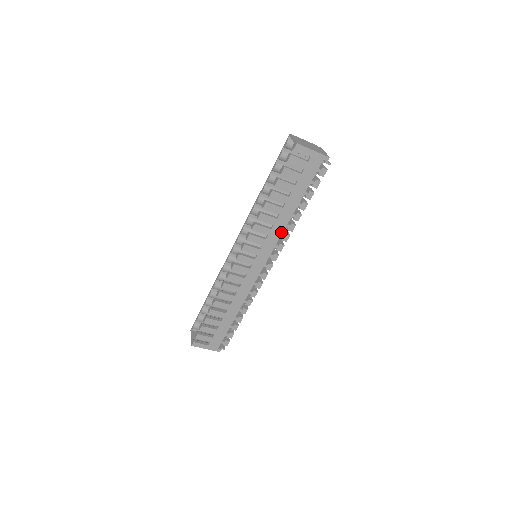
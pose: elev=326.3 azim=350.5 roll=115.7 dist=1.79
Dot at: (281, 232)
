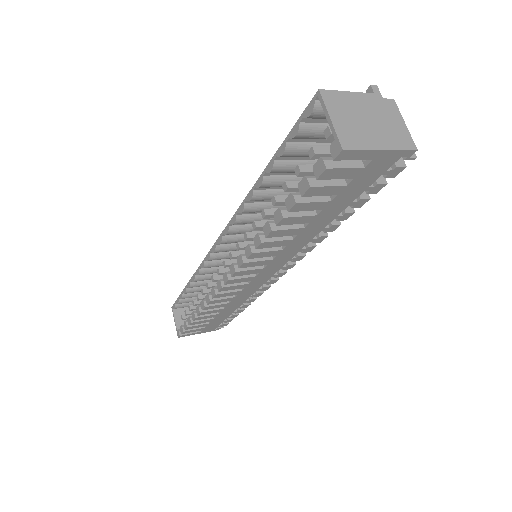
Dot at: (300, 247)
